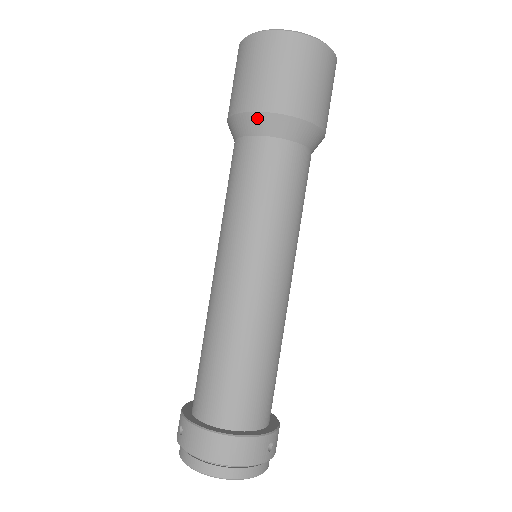
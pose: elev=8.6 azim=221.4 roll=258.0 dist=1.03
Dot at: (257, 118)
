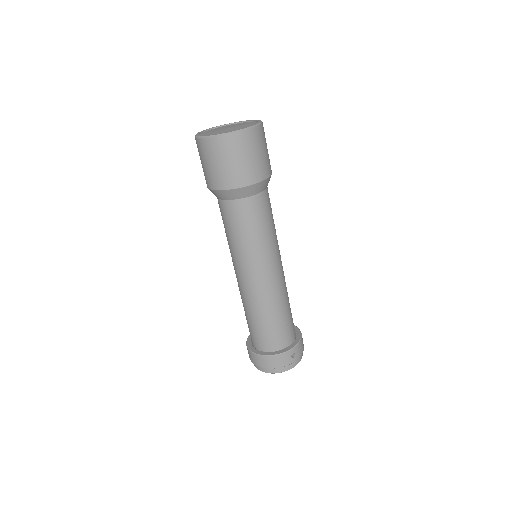
Dot at: (218, 193)
